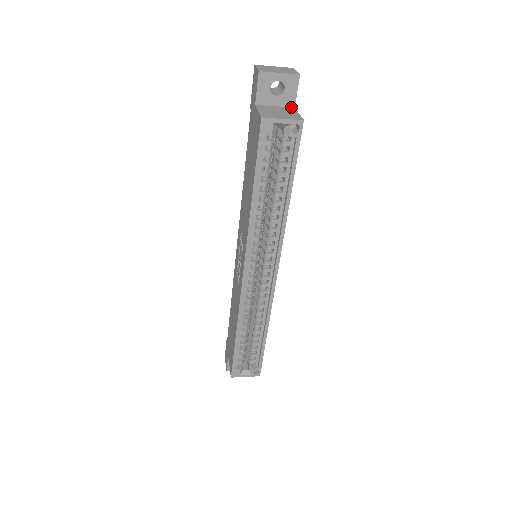
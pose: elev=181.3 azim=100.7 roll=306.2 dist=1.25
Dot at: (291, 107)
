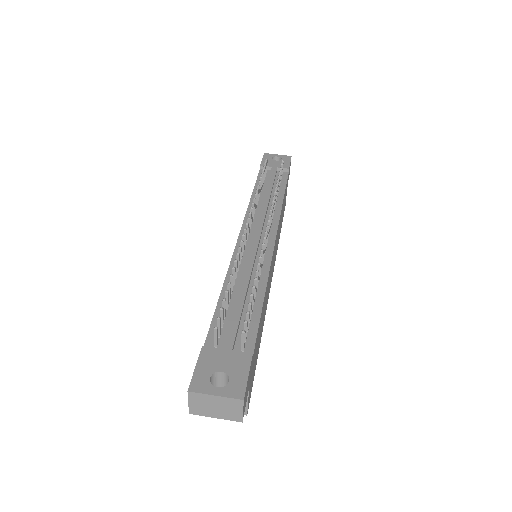
Dot at: occluded
